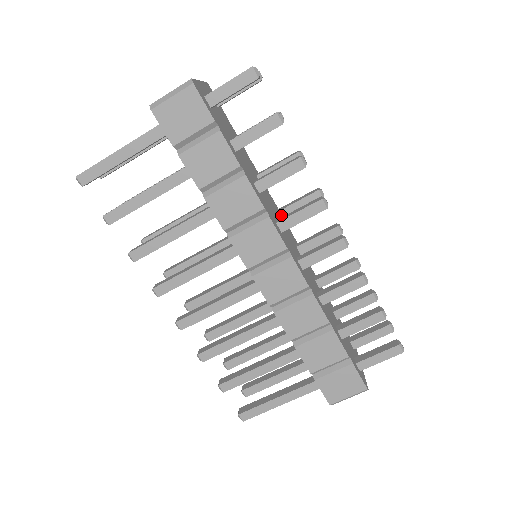
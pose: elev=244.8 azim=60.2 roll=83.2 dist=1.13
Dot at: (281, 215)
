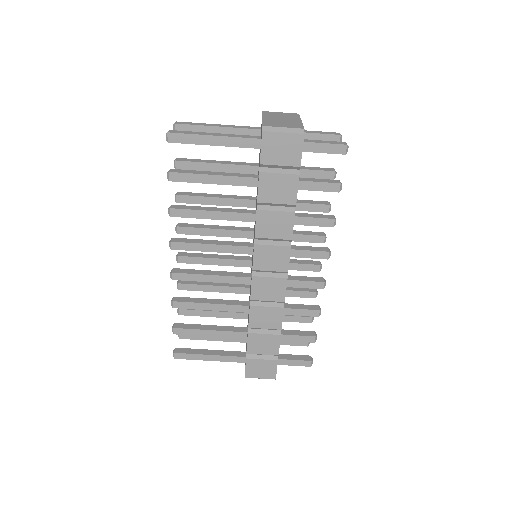
Dot at: occluded
